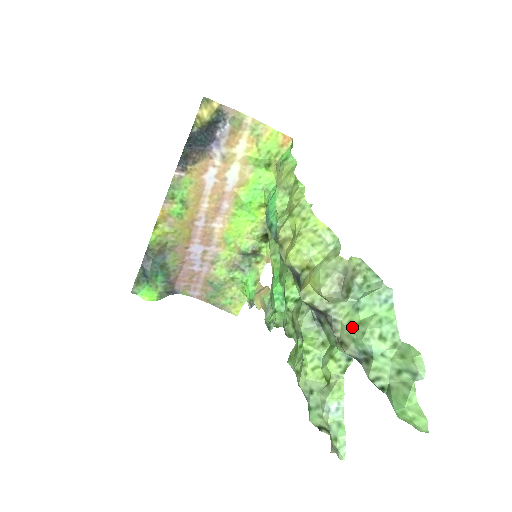
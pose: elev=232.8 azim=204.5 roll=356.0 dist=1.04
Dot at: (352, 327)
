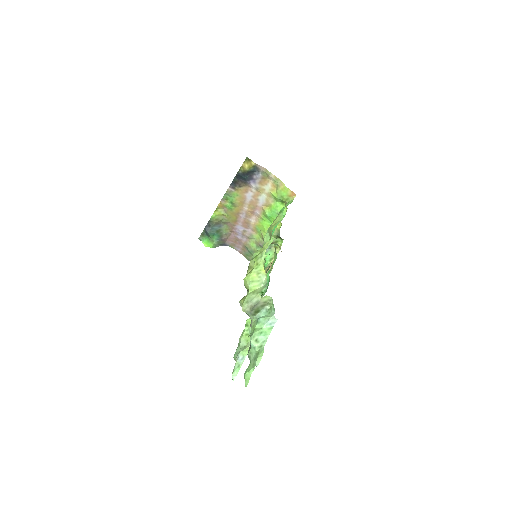
Dot at: (252, 329)
